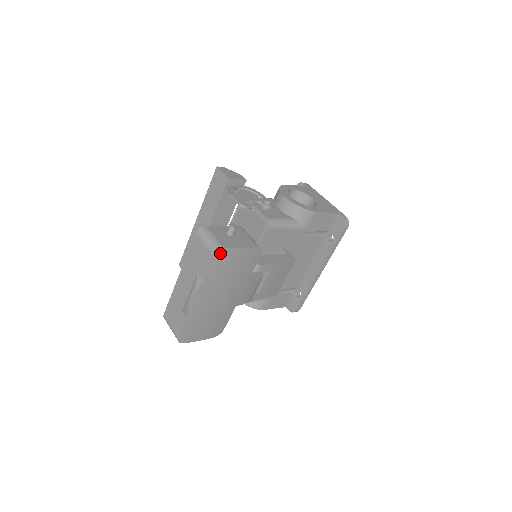
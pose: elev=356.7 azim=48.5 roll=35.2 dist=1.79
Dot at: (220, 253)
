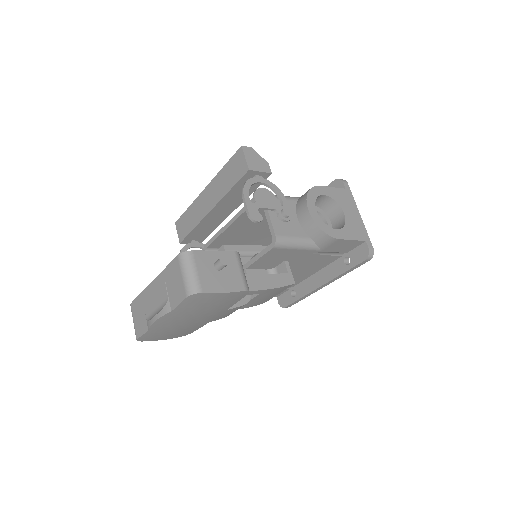
Dot at: (196, 295)
